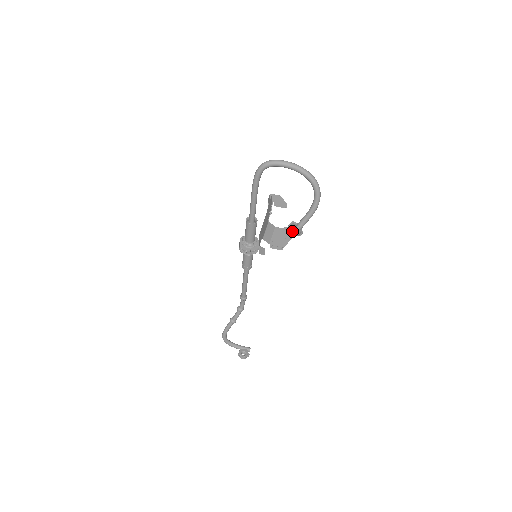
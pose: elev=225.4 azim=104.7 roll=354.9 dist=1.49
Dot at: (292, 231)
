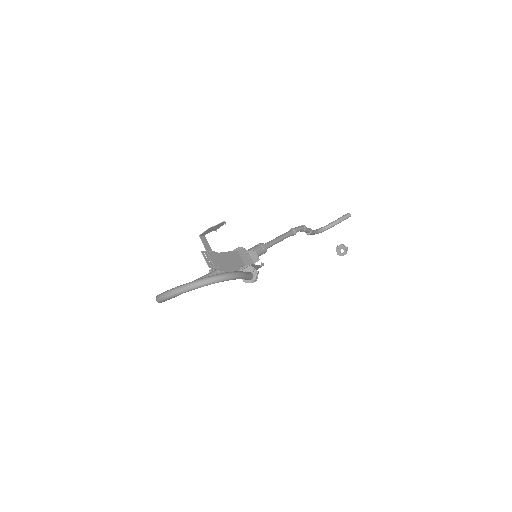
Dot at: (248, 282)
